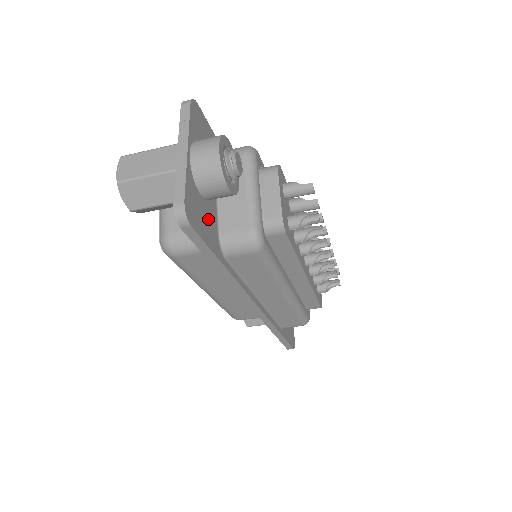
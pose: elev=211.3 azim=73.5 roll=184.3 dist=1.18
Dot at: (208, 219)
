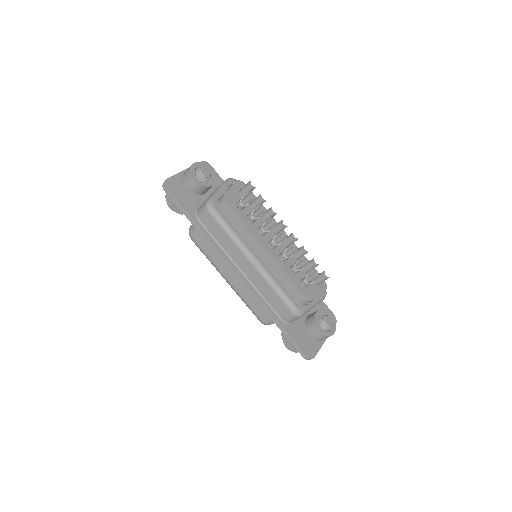
Dot at: (189, 198)
